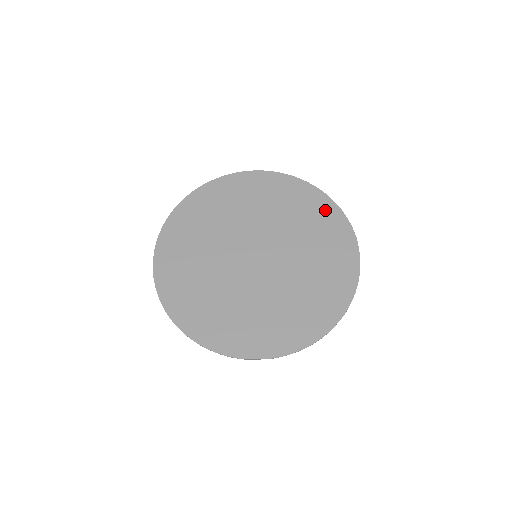
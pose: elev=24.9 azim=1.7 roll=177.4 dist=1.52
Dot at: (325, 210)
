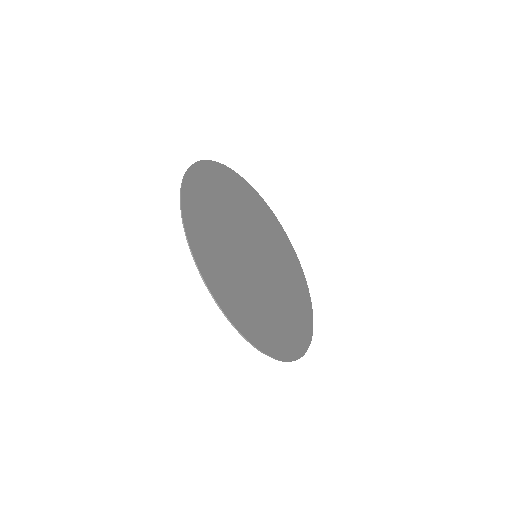
Dot at: (289, 248)
